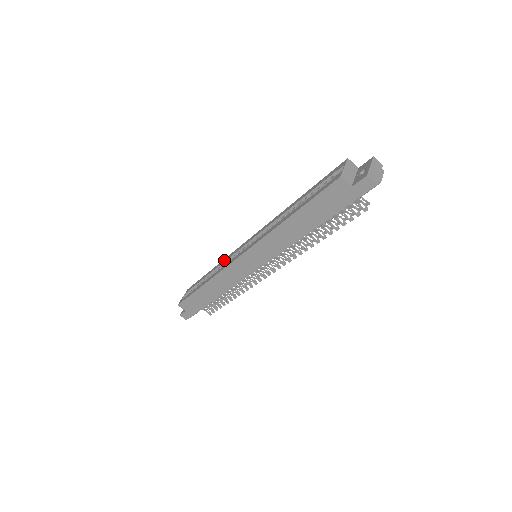
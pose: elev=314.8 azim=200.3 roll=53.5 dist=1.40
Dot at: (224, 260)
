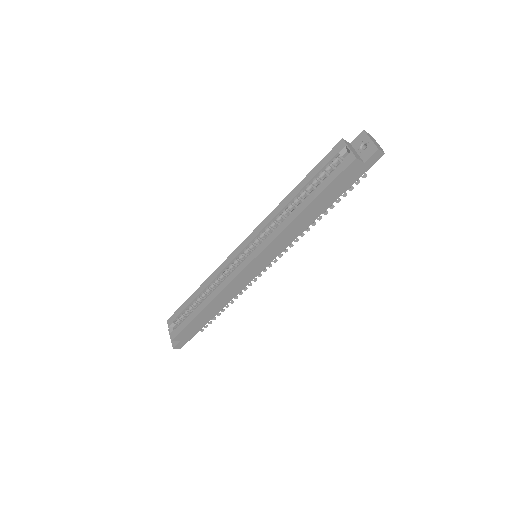
Dot at: (215, 274)
